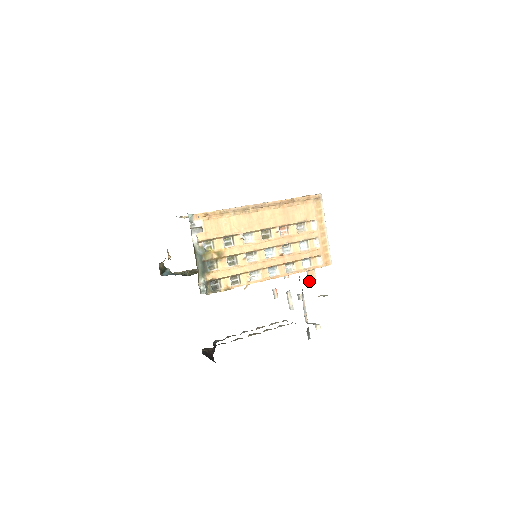
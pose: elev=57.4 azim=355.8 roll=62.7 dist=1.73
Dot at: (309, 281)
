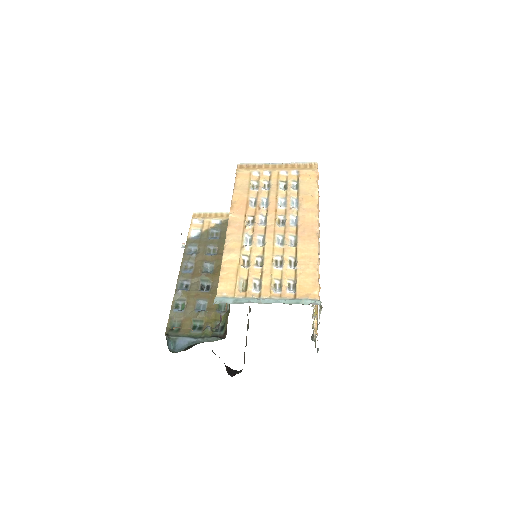
Dot at: occluded
